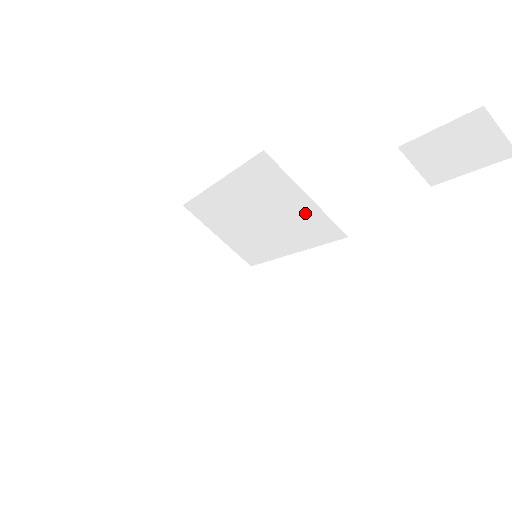
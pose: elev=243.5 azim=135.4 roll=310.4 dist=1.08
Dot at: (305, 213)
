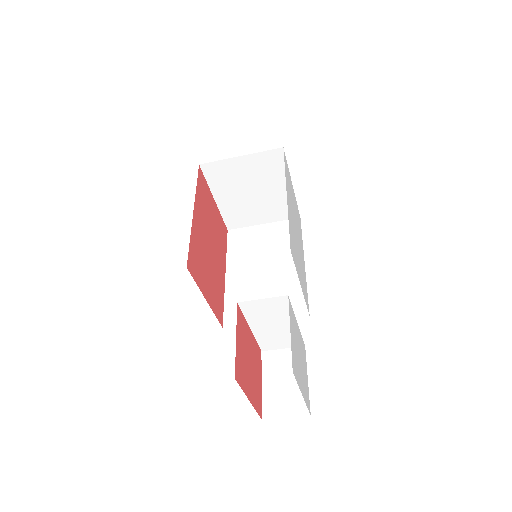
Dot at: occluded
